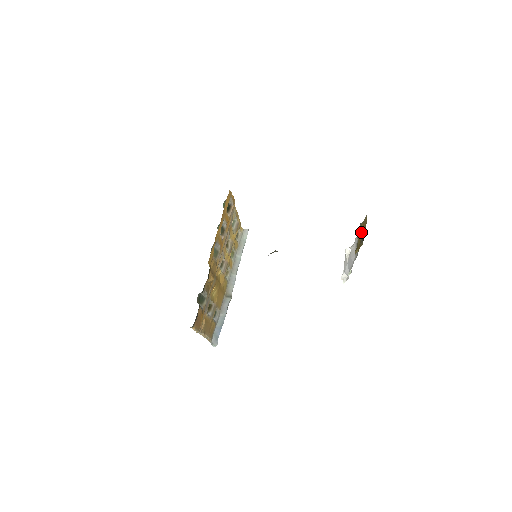
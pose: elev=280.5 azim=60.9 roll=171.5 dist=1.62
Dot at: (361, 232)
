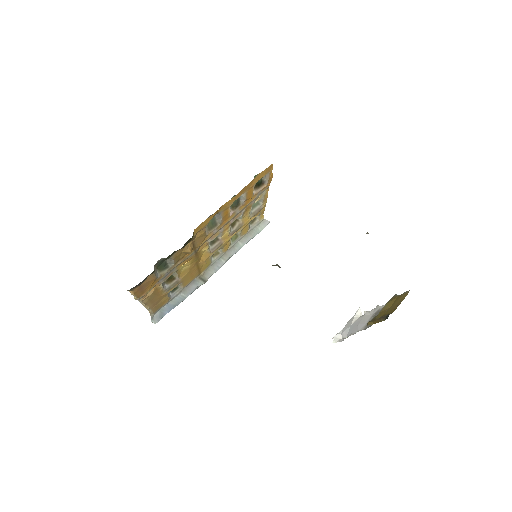
Dot at: (390, 305)
